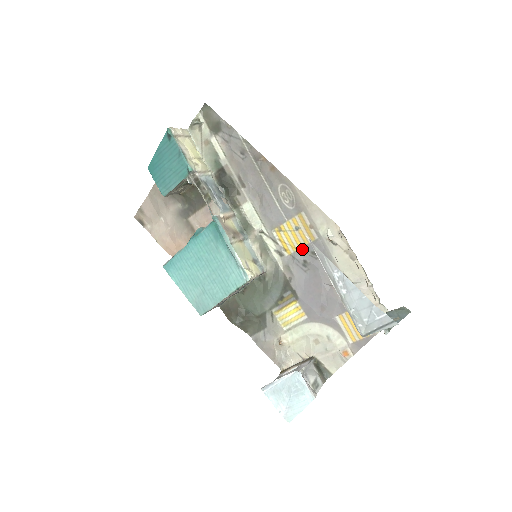
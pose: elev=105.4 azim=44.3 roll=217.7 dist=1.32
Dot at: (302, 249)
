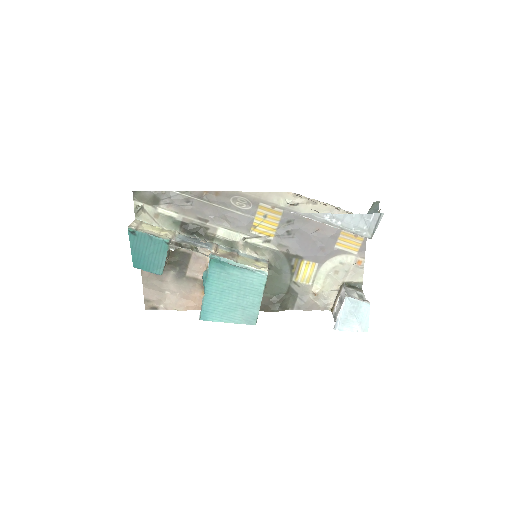
Dot at: (279, 226)
